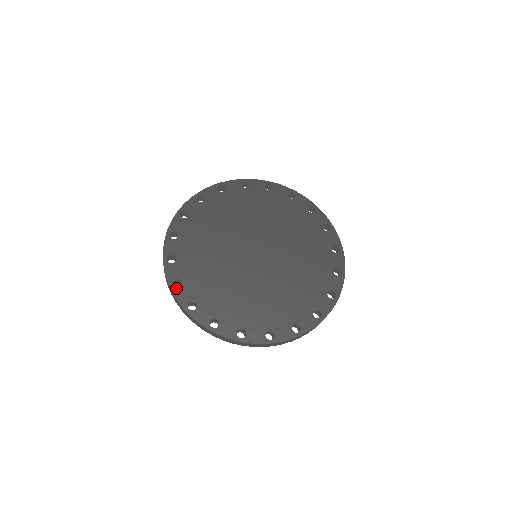
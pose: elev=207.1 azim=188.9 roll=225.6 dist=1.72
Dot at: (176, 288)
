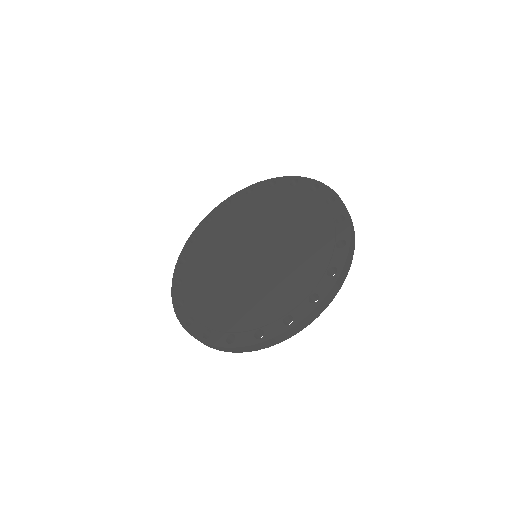
Dot at: (179, 264)
